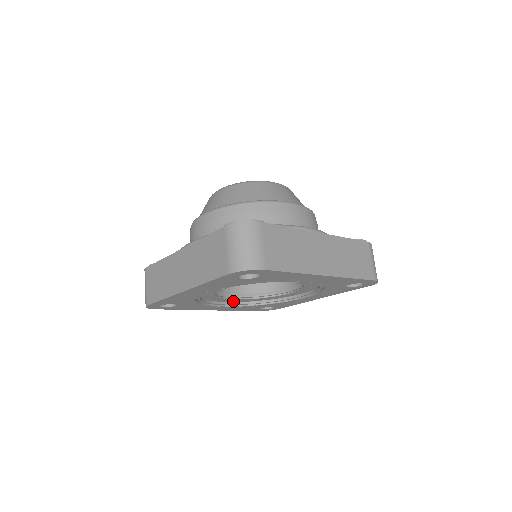
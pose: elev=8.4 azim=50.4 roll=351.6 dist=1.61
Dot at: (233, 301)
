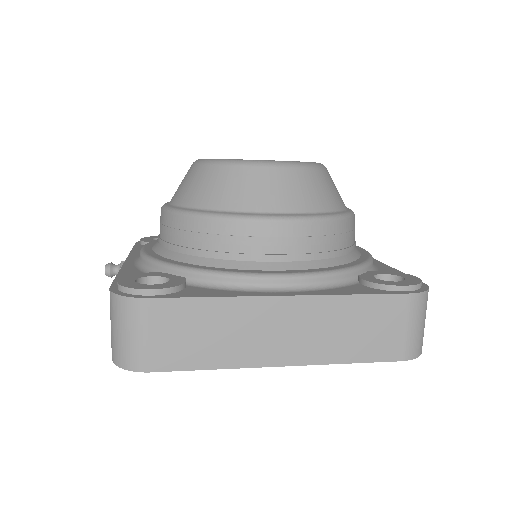
Dot at: occluded
